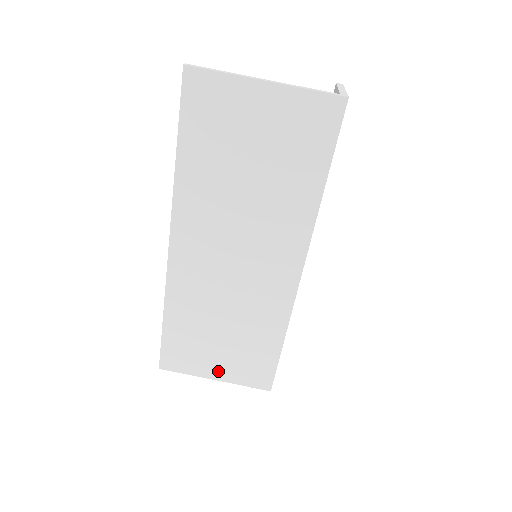
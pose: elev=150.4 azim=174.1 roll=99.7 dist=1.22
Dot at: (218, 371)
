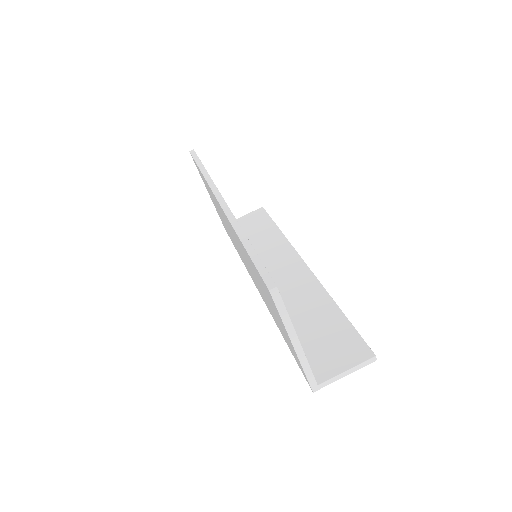
Dot at: (211, 198)
